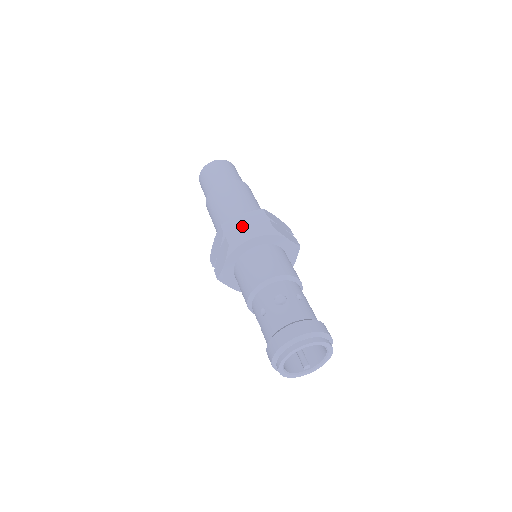
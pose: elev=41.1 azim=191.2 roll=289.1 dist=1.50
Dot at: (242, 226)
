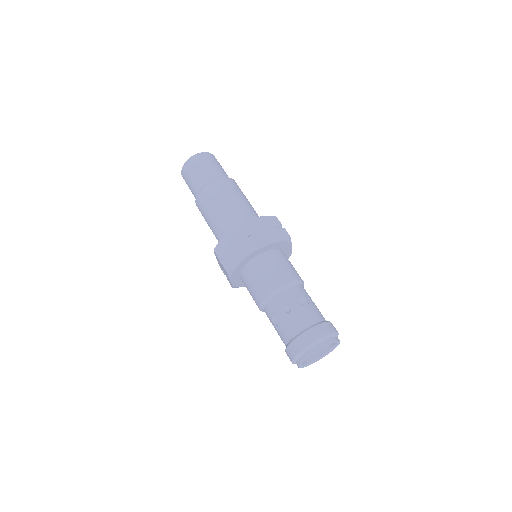
Dot at: (263, 228)
